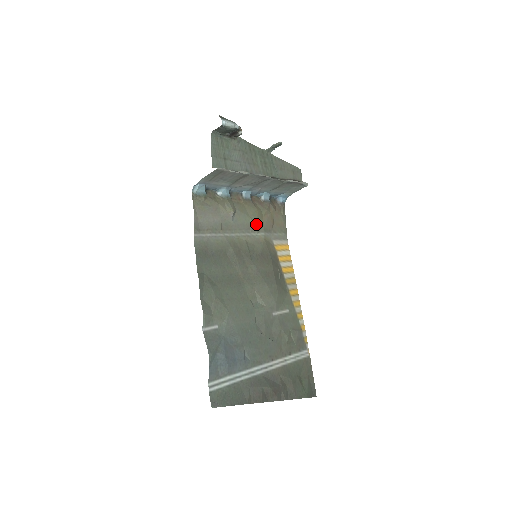
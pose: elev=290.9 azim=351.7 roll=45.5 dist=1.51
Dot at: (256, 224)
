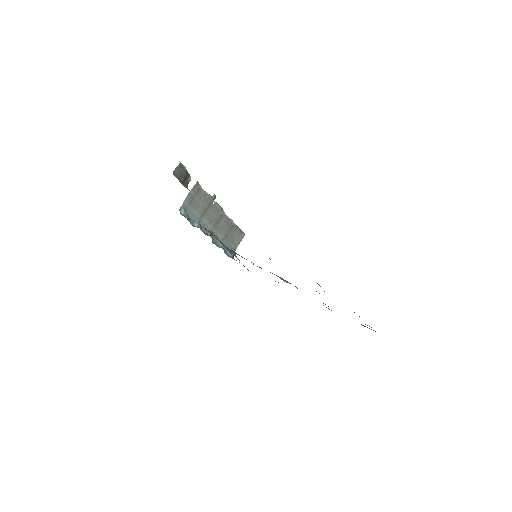
Dot at: occluded
